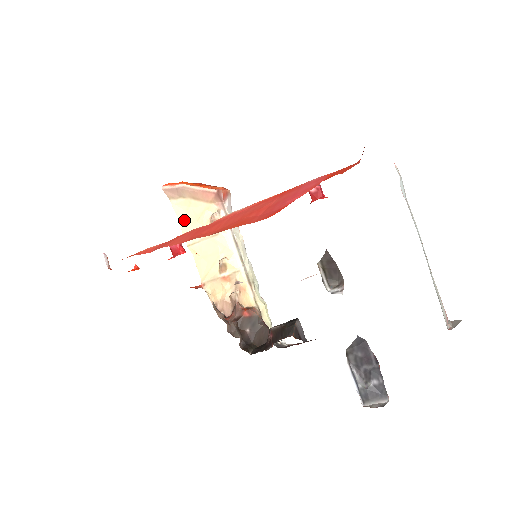
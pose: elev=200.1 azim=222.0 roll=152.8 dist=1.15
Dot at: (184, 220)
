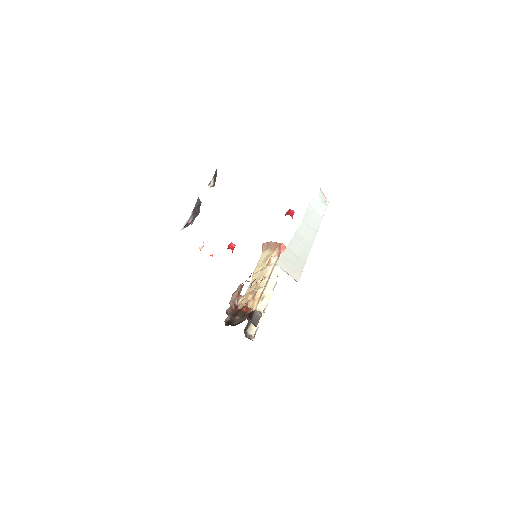
Dot at: (261, 261)
